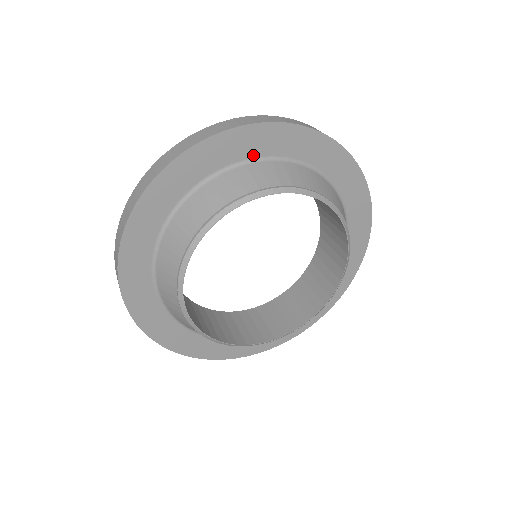
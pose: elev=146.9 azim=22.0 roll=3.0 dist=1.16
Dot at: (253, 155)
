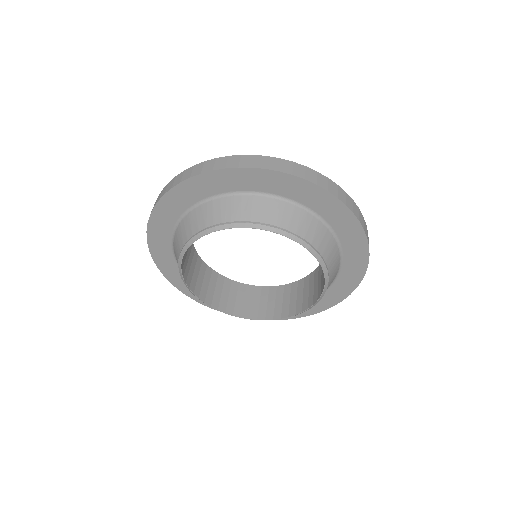
Dot at: (323, 215)
